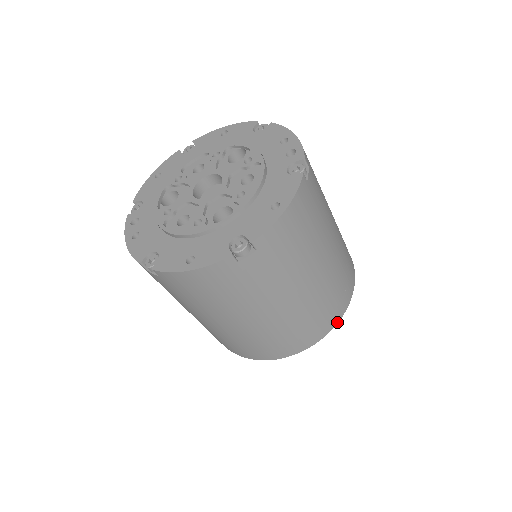
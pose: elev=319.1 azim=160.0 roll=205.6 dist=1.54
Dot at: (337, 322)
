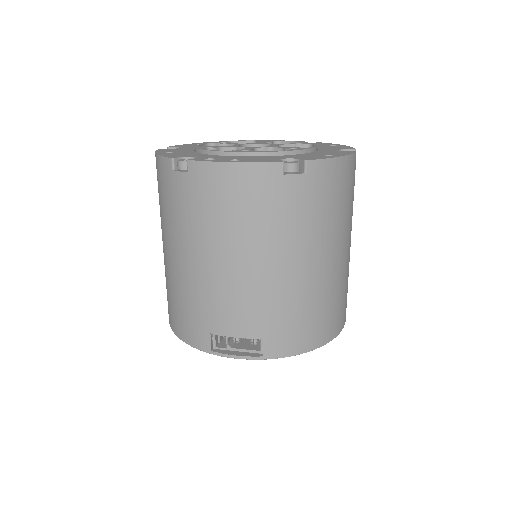
Dot at: occluded
